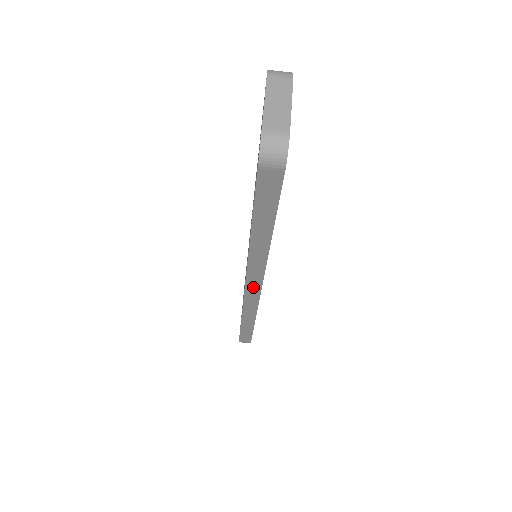
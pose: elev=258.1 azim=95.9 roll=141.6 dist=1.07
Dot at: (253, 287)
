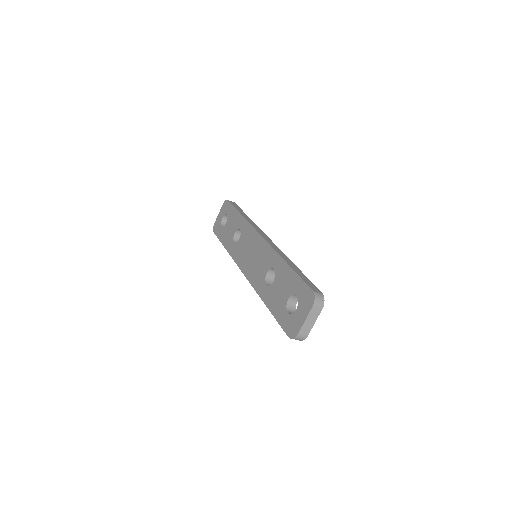
Dot at: occluded
